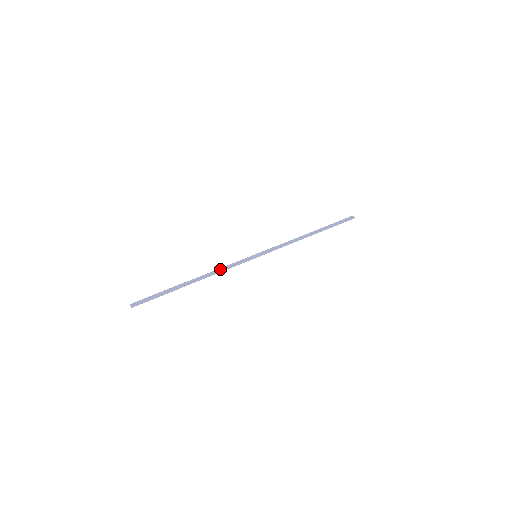
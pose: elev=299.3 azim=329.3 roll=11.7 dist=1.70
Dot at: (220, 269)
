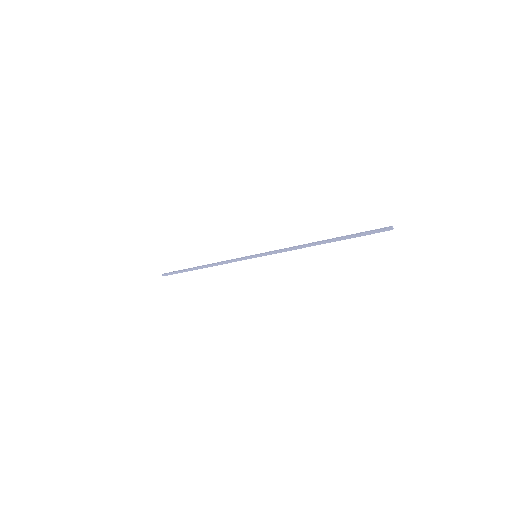
Dot at: (223, 261)
